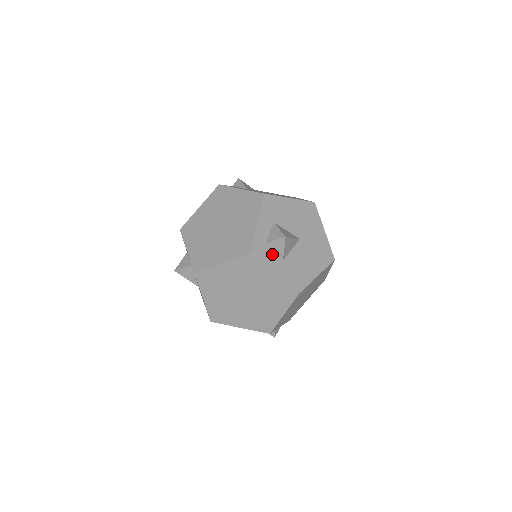
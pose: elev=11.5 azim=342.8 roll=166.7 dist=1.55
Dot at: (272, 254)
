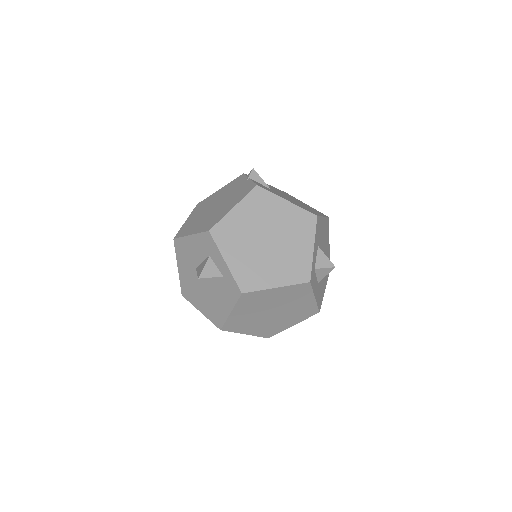
Dot at: (315, 279)
